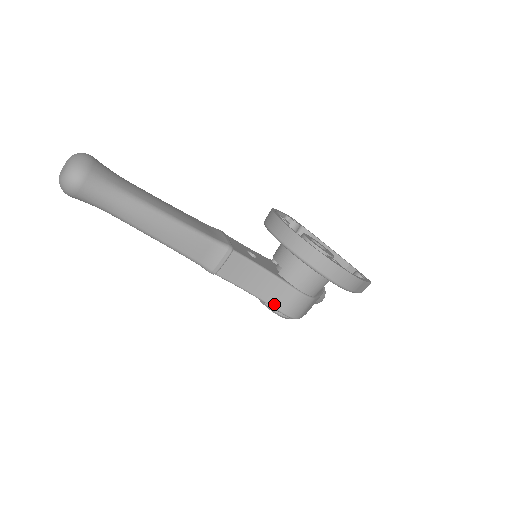
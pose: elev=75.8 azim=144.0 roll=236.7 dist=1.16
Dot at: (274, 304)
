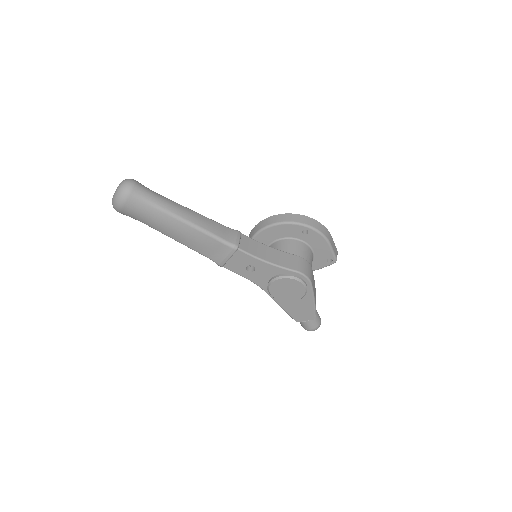
Dot at: (288, 267)
